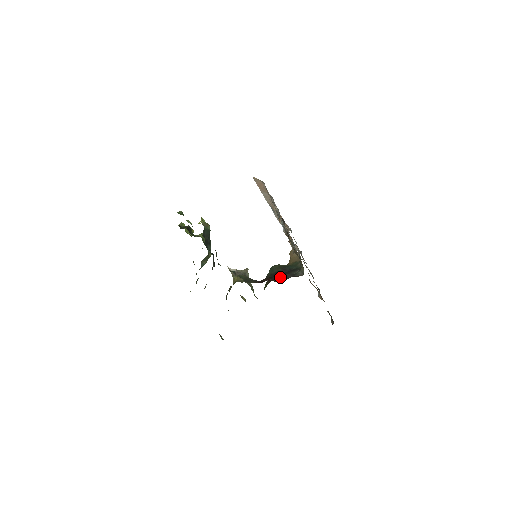
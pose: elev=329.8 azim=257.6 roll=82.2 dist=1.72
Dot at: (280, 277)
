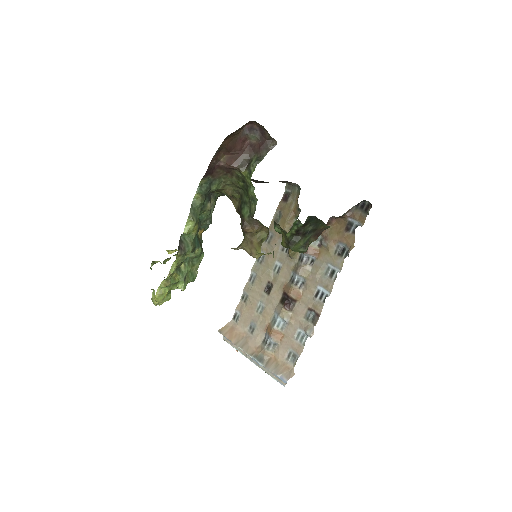
Dot at: occluded
